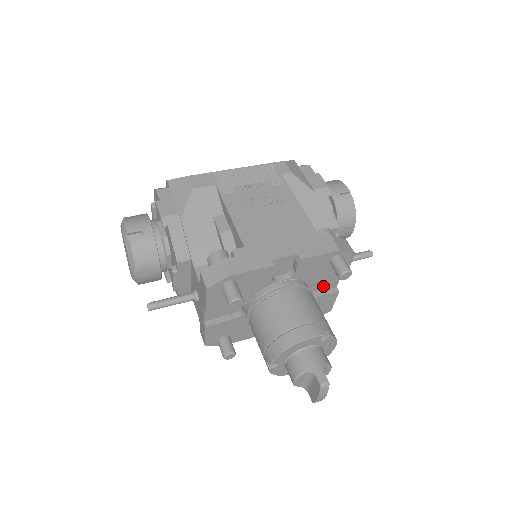
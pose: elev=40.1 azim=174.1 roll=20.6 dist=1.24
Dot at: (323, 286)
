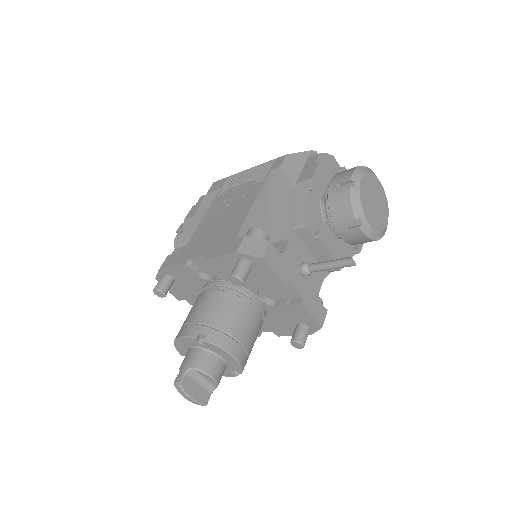
Dot at: (283, 294)
